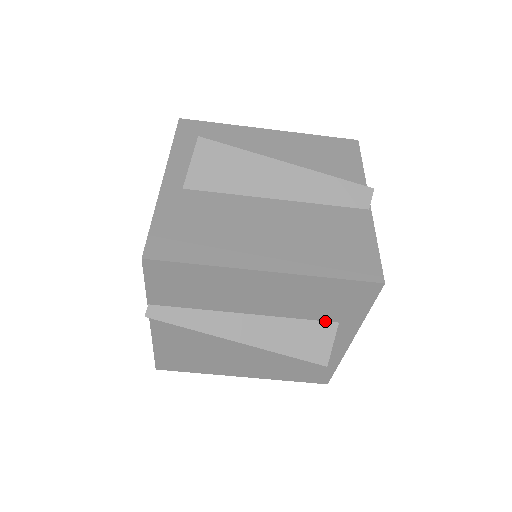
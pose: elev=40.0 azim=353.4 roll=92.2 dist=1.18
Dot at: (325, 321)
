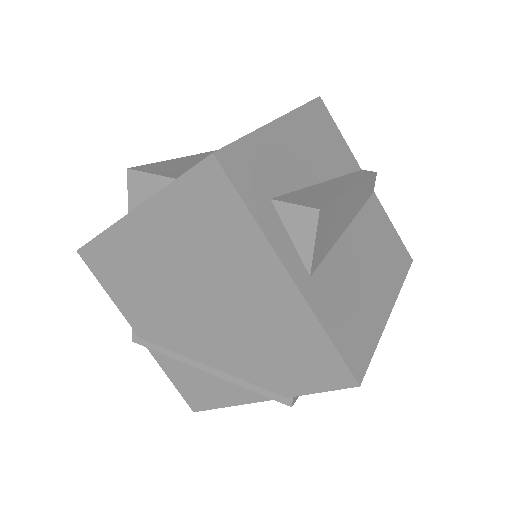
Dot at: occluded
